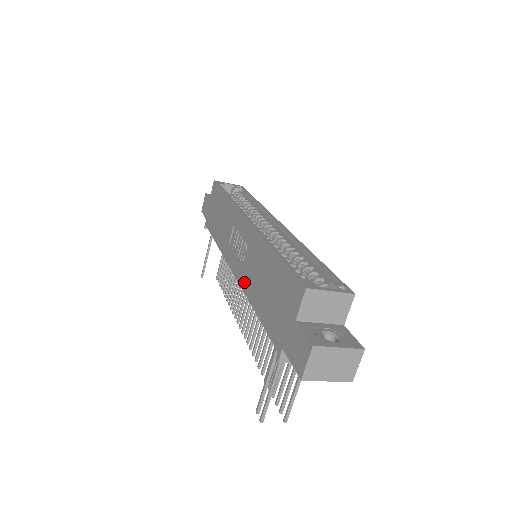
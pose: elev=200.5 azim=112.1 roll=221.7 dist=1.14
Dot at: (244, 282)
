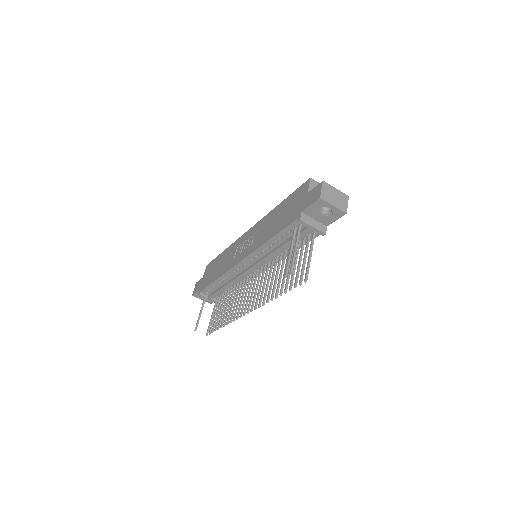
Dot at: (256, 245)
